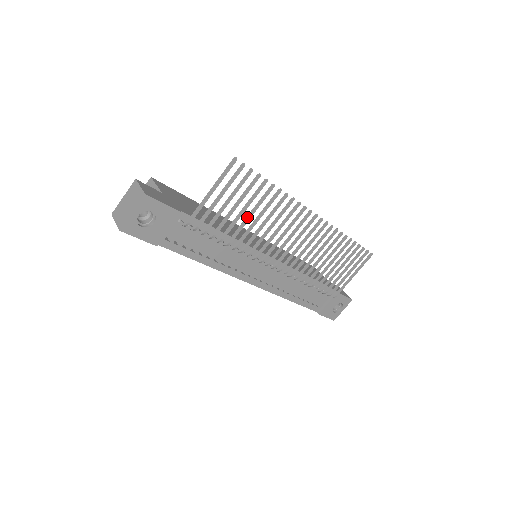
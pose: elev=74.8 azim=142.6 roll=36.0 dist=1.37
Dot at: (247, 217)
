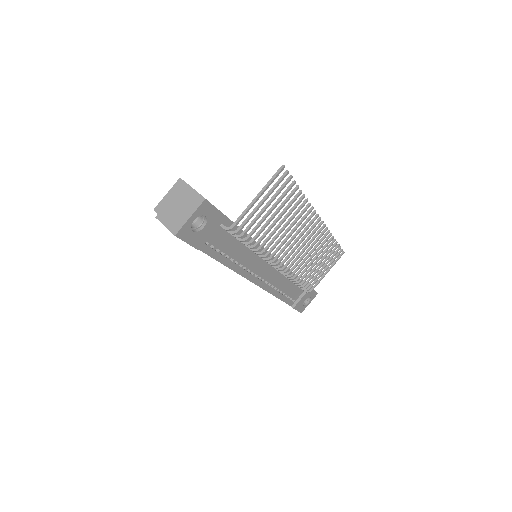
Dot at: (275, 221)
